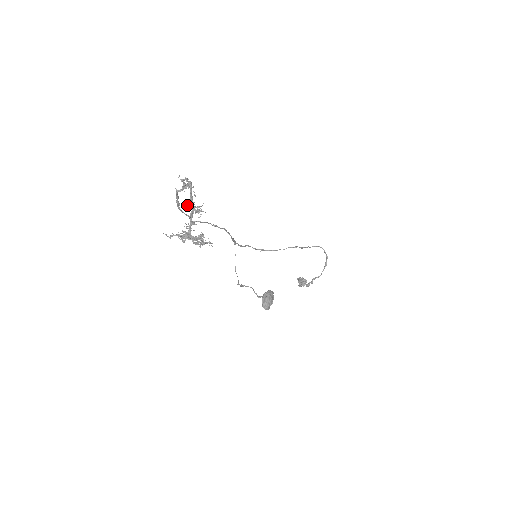
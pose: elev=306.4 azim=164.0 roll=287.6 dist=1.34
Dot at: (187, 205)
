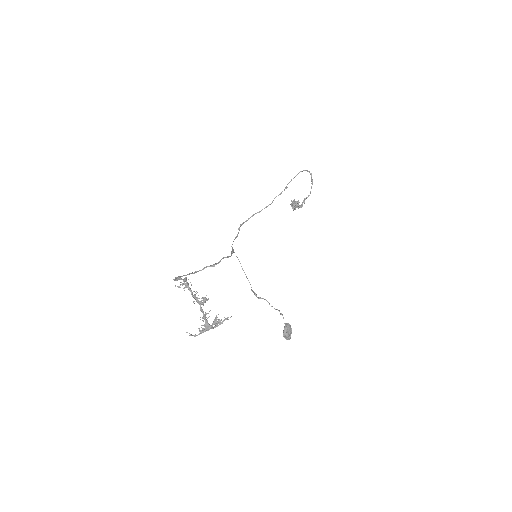
Dot at: occluded
